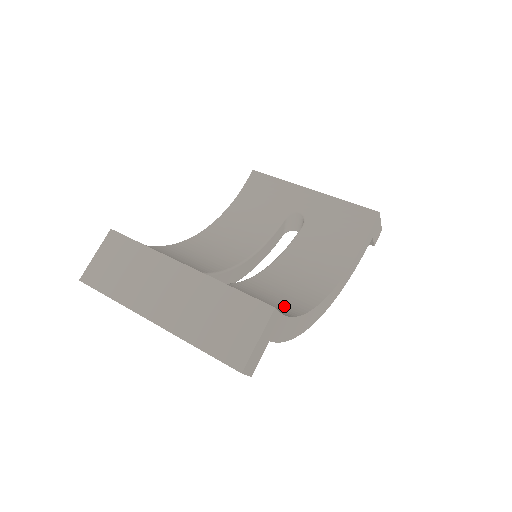
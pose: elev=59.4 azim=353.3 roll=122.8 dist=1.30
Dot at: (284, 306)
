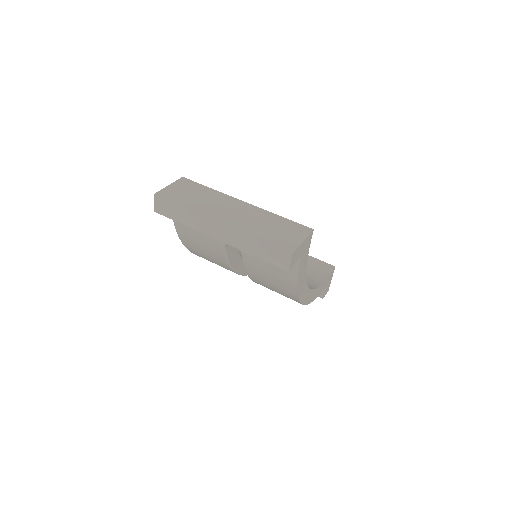
Dot at: occluded
